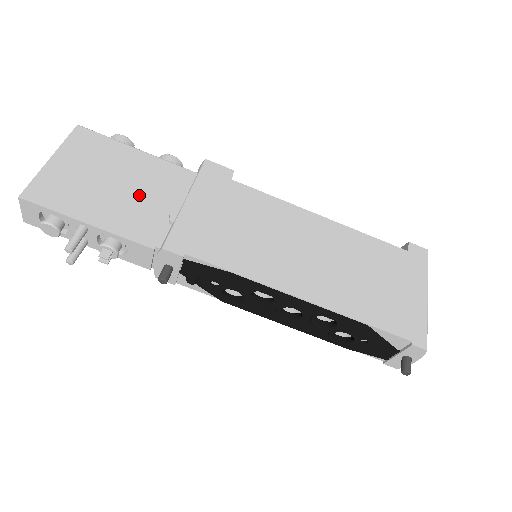
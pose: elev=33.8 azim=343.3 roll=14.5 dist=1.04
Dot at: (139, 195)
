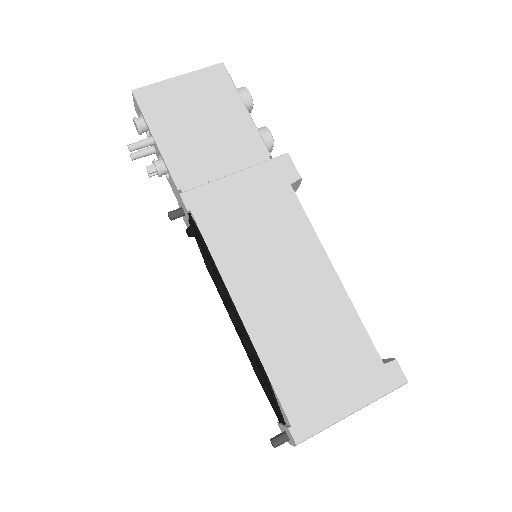
Dot at: (210, 144)
